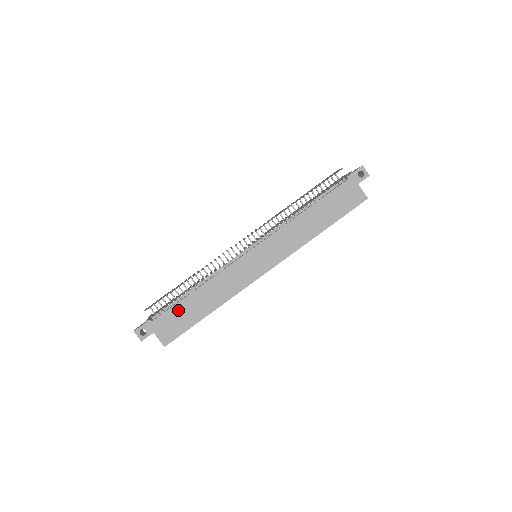
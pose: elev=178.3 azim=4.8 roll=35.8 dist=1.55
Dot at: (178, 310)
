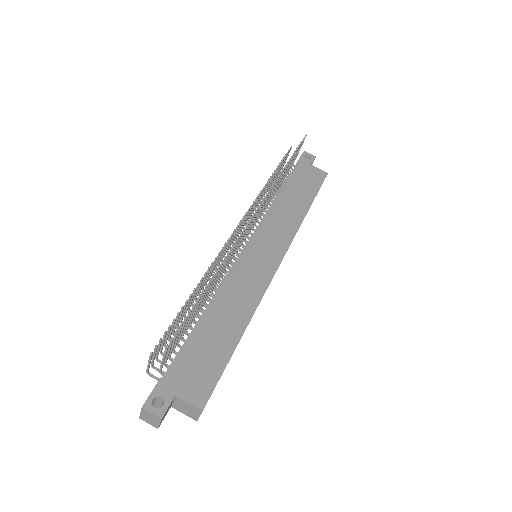
Dot at: (196, 348)
